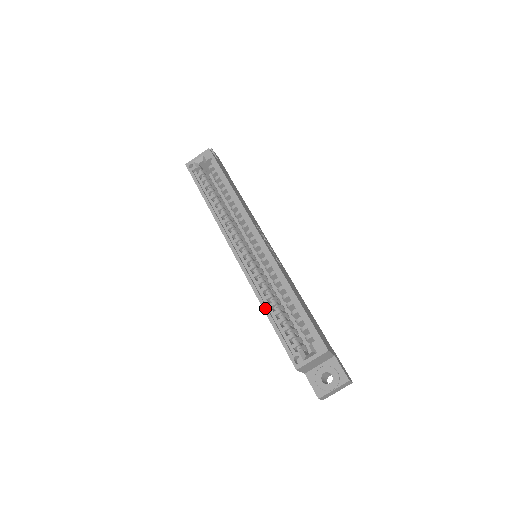
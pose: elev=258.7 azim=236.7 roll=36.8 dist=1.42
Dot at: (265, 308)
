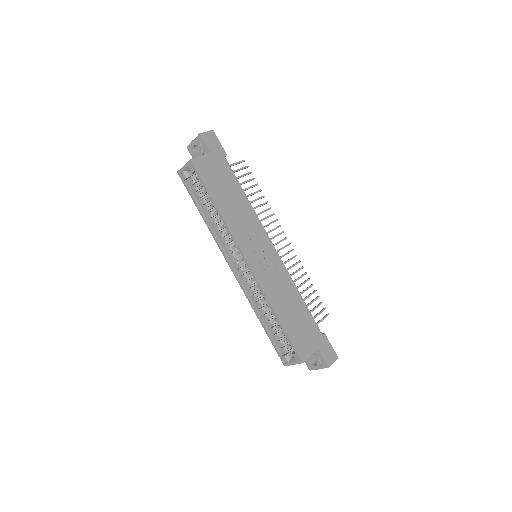
Dot at: (260, 320)
